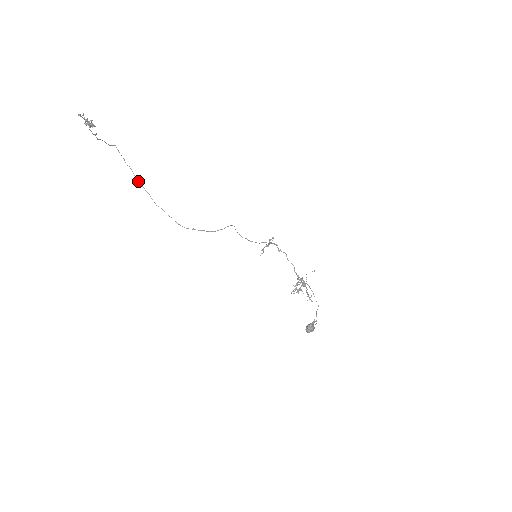
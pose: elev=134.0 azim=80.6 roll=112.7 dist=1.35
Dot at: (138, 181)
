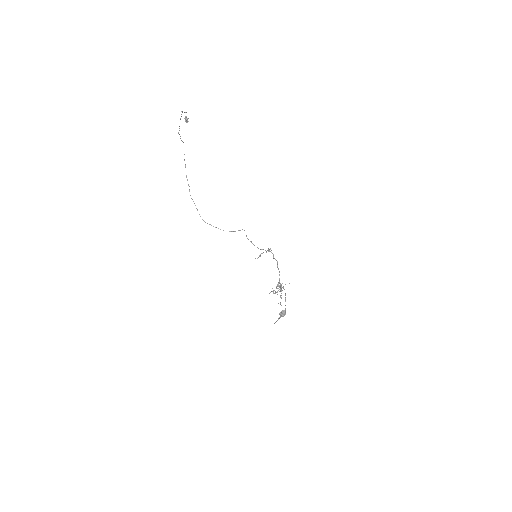
Dot at: occluded
